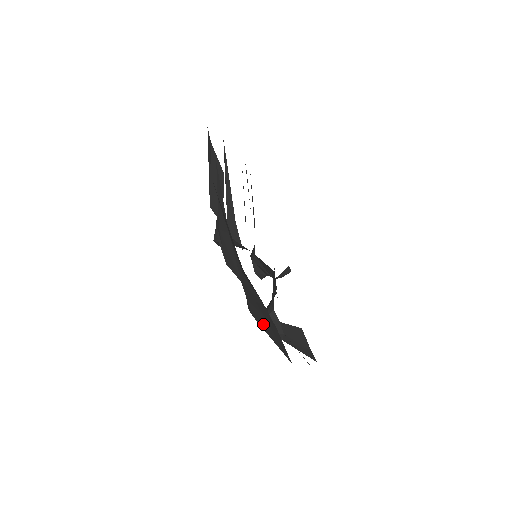
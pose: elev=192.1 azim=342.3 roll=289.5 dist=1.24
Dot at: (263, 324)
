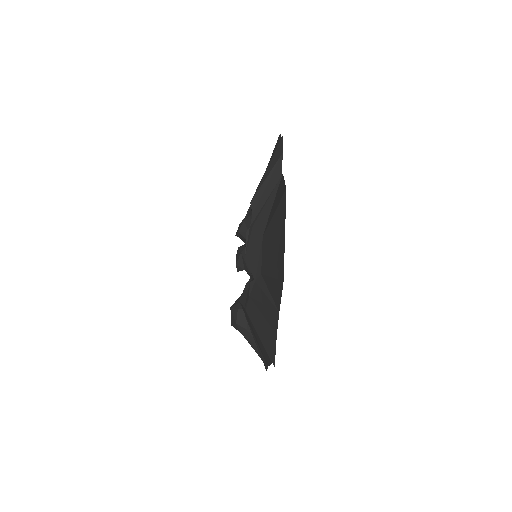
Dot at: (258, 323)
